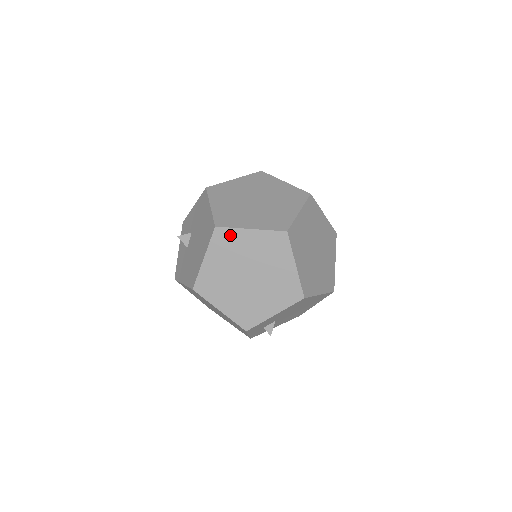
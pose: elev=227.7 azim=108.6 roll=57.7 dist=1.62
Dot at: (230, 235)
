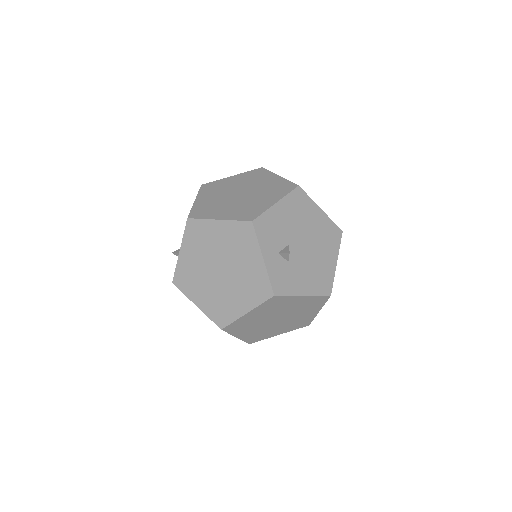
Dot at: (215, 184)
